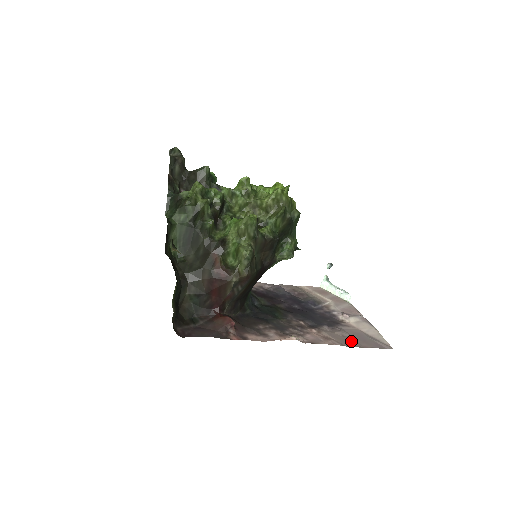
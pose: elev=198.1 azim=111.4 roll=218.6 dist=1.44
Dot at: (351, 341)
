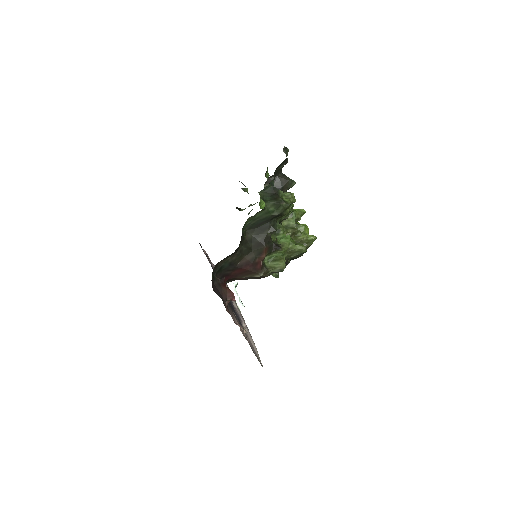
Dot at: occluded
